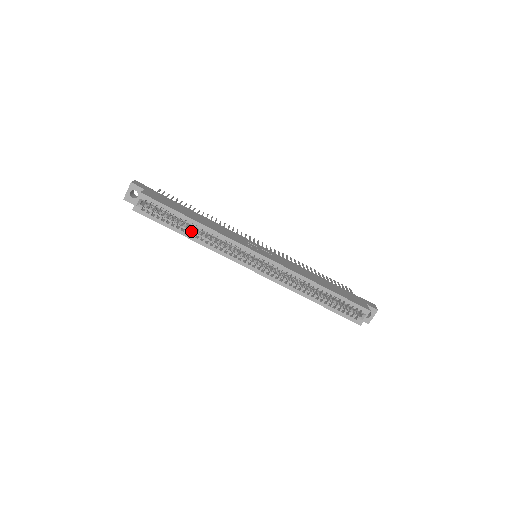
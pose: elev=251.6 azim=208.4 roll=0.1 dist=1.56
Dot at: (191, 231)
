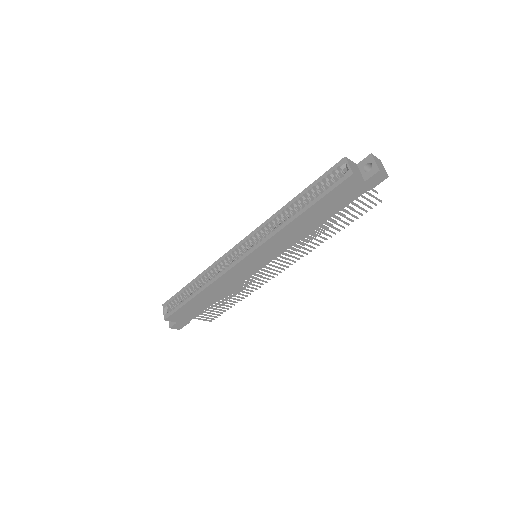
Dot at: (197, 289)
